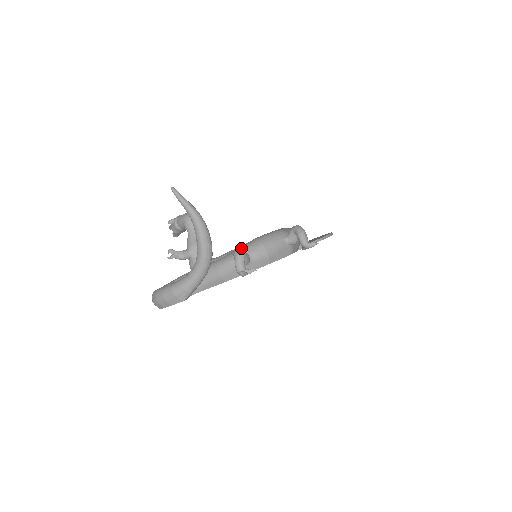
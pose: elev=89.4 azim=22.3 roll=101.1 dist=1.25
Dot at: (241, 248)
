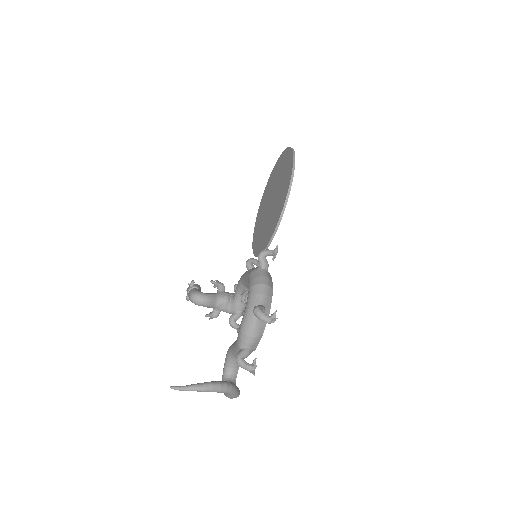
Dot at: (238, 343)
